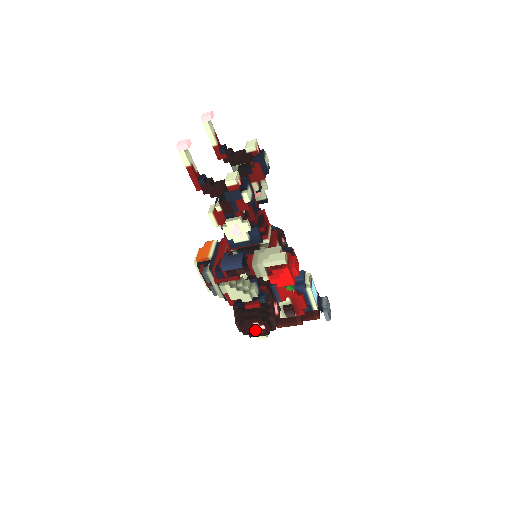
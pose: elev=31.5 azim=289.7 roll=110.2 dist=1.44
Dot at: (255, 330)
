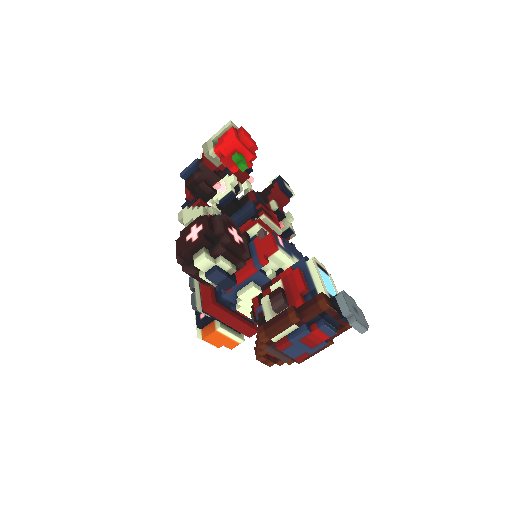
Dot at: (191, 239)
